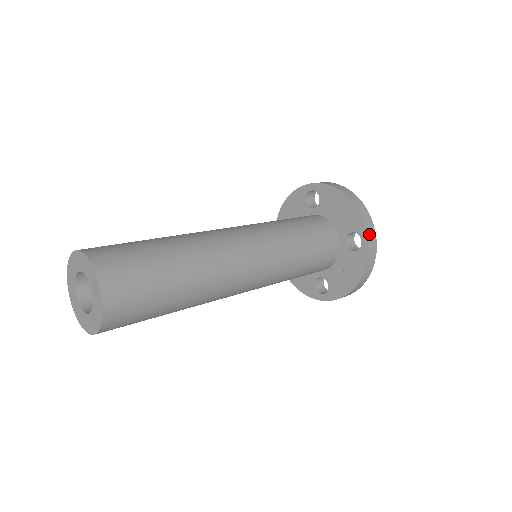
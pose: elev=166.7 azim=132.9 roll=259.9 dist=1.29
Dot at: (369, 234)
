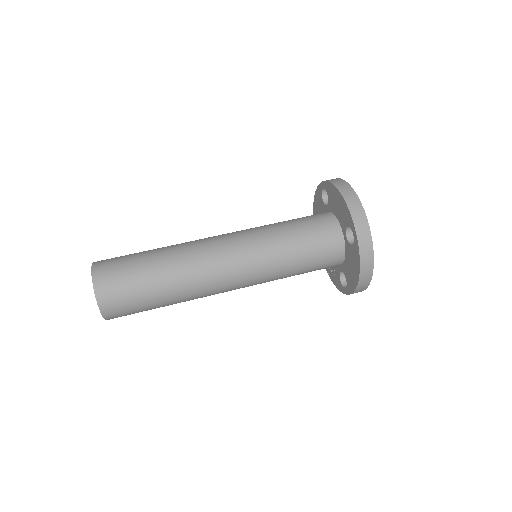
Dot at: occluded
